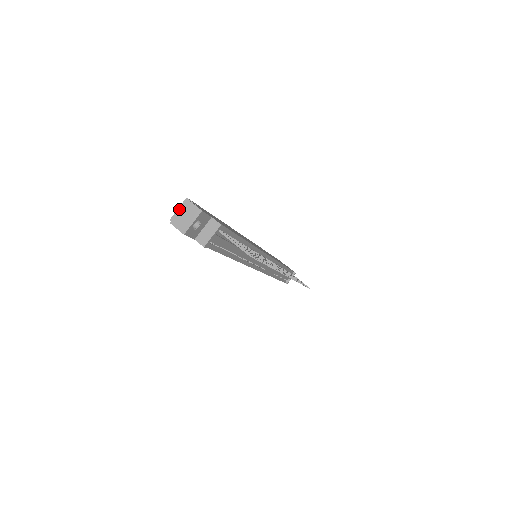
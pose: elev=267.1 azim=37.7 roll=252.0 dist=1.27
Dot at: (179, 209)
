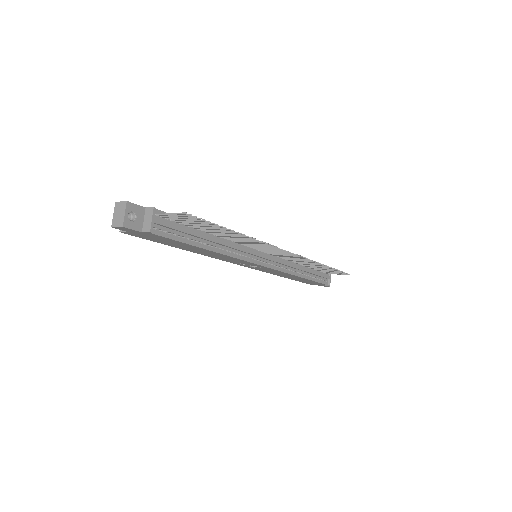
Dot at: occluded
